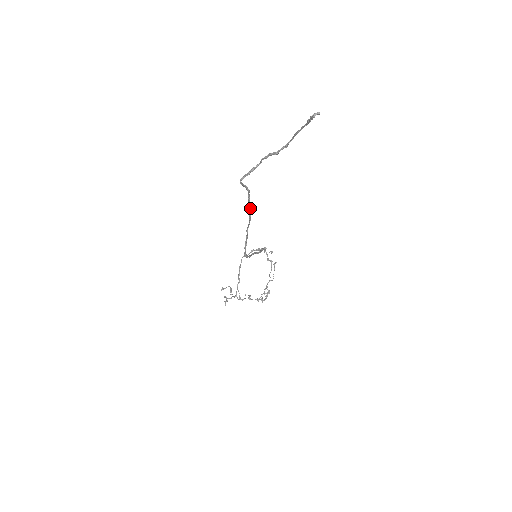
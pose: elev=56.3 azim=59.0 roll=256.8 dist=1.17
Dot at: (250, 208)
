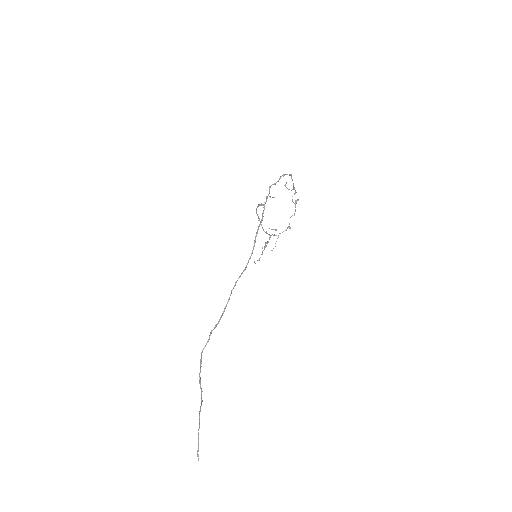
Dot at: (220, 318)
